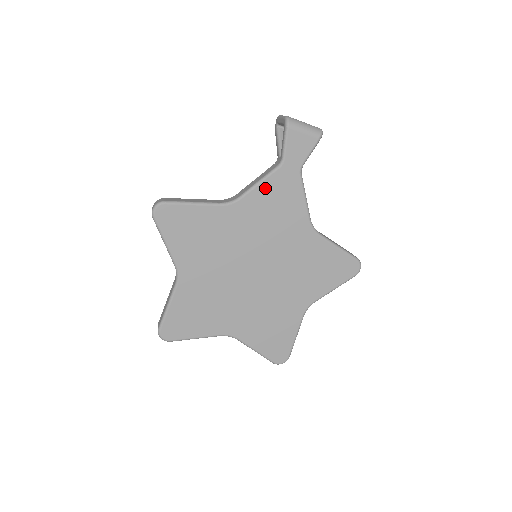
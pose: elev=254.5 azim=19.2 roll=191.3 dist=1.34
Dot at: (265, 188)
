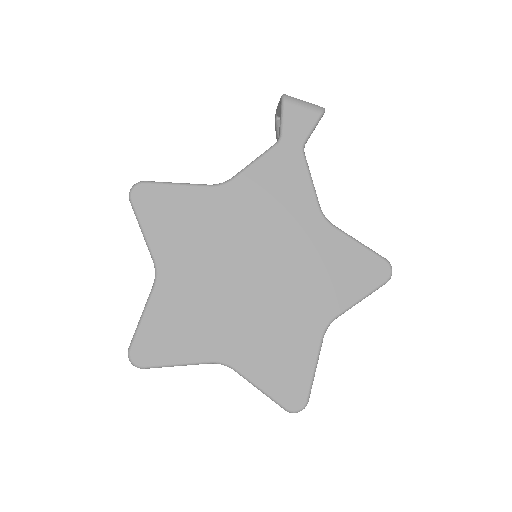
Dot at: (262, 167)
